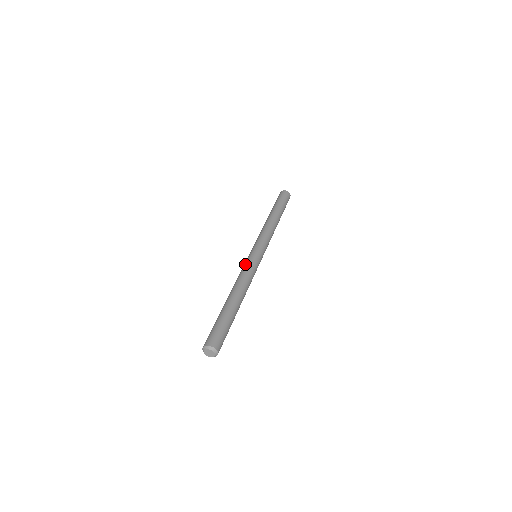
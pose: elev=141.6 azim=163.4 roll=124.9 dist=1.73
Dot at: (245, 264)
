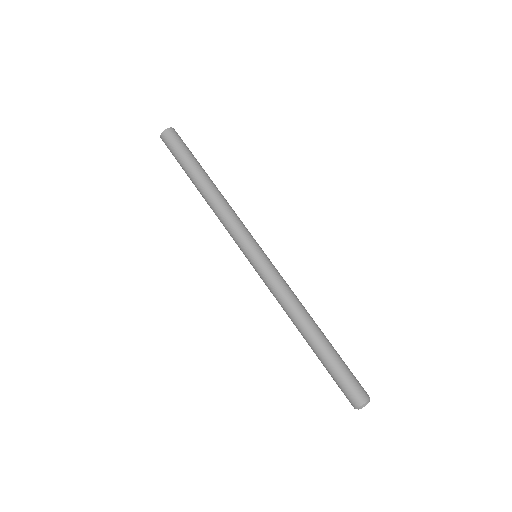
Dot at: (265, 284)
